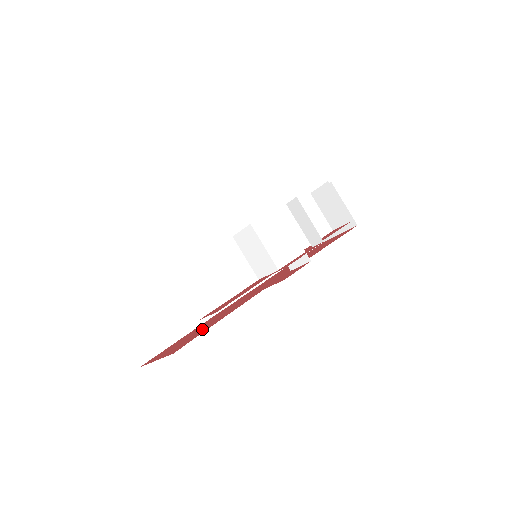
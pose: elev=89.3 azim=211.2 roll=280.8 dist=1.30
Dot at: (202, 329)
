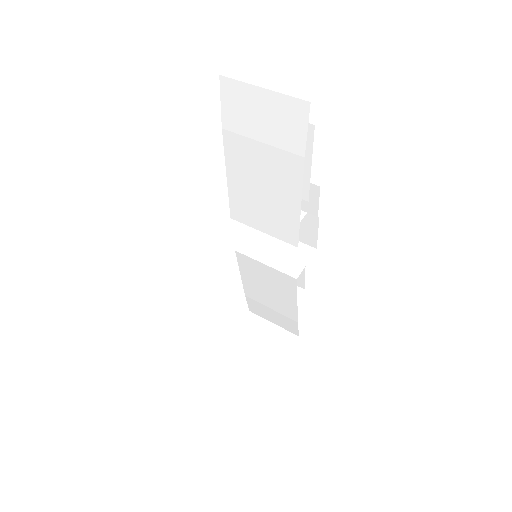
Dot at: occluded
